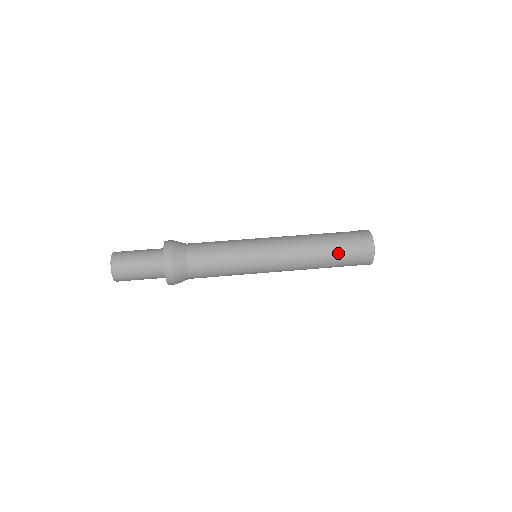
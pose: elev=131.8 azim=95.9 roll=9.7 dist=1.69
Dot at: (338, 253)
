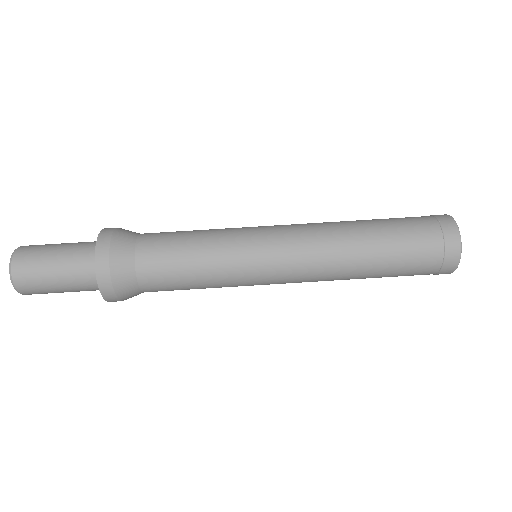
Dot at: occluded
